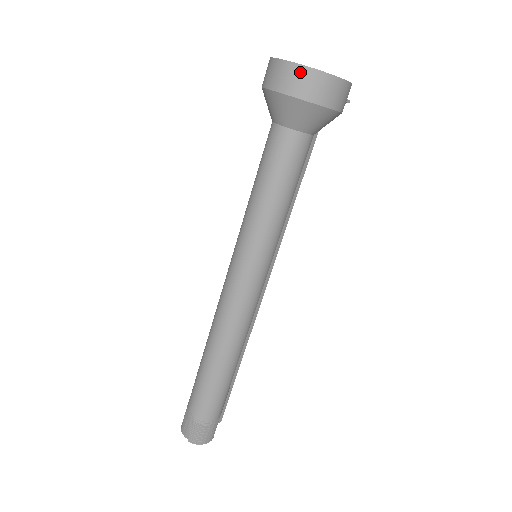
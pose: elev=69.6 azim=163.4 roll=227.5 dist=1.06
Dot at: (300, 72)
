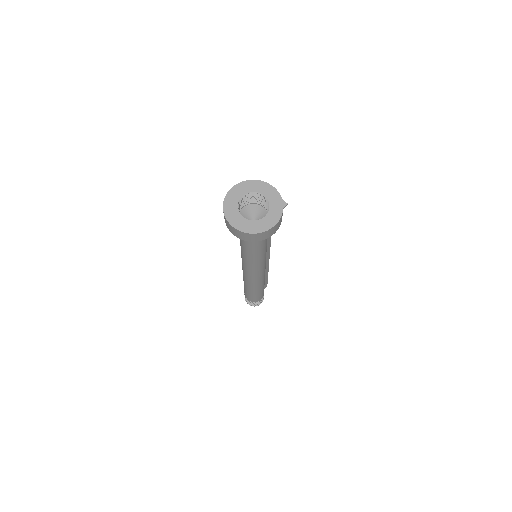
Dot at: (243, 234)
